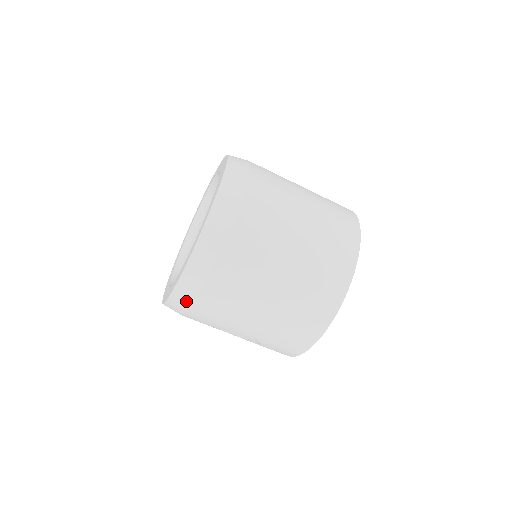
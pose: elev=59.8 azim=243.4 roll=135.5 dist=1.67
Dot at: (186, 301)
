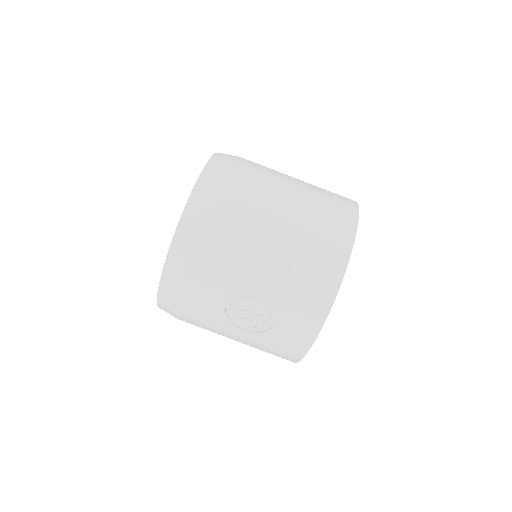
Dot at: (187, 250)
